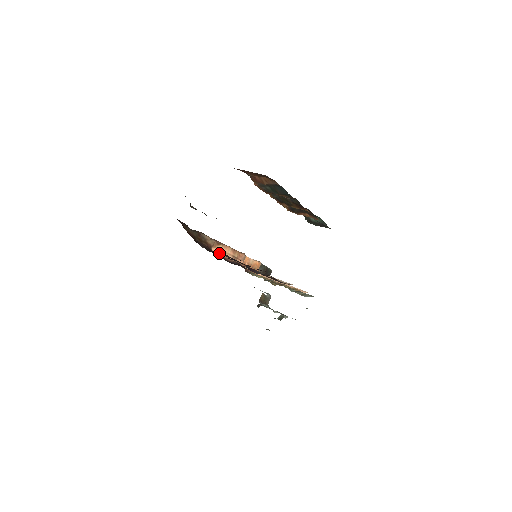
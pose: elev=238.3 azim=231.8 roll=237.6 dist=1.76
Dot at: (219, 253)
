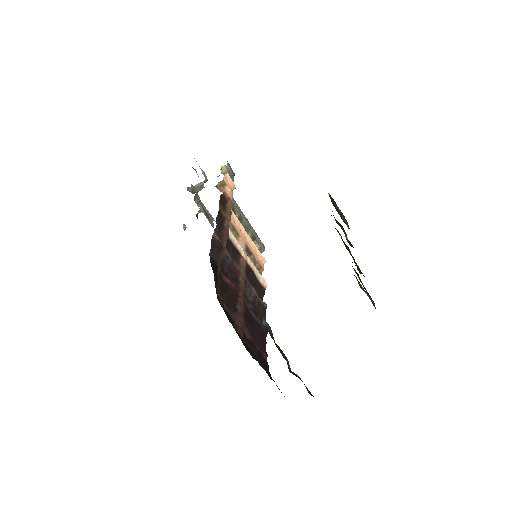
Dot at: occluded
